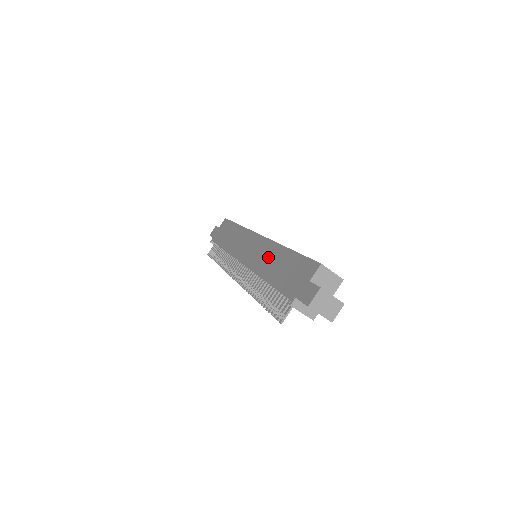
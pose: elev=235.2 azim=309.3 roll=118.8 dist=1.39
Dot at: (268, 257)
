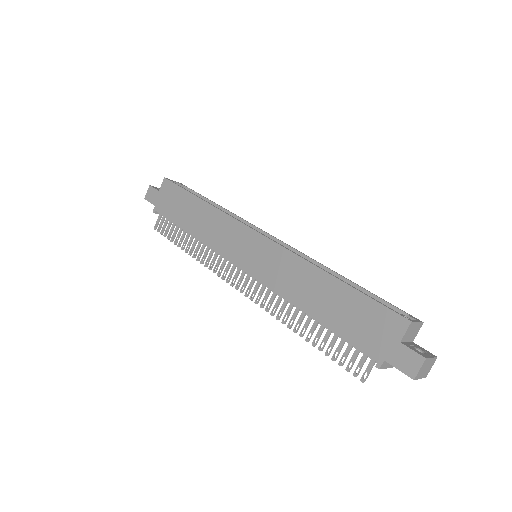
Dot at: (298, 279)
